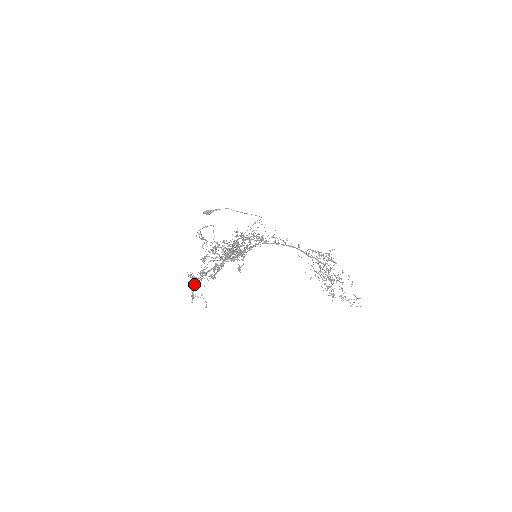
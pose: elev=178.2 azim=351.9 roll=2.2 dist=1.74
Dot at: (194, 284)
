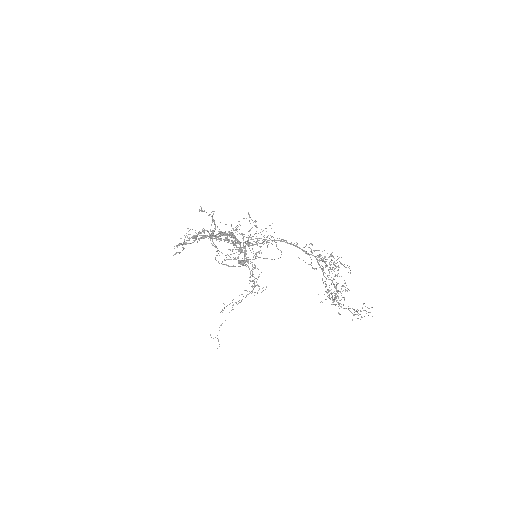
Dot at: (180, 244)
